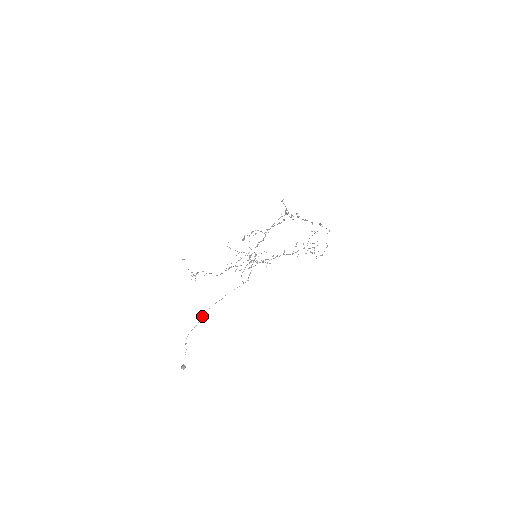
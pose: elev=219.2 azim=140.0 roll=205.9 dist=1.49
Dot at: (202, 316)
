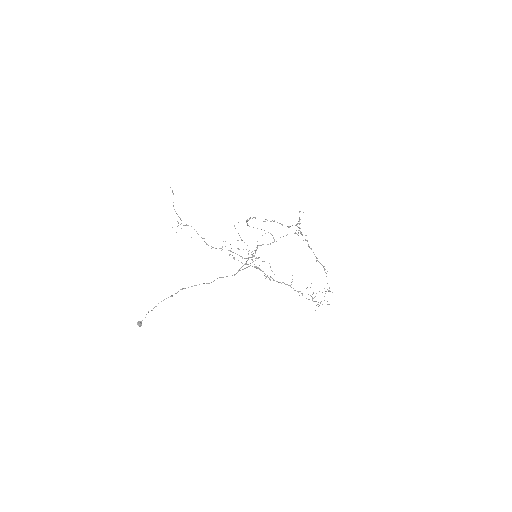
Dot at: (184, 288)
